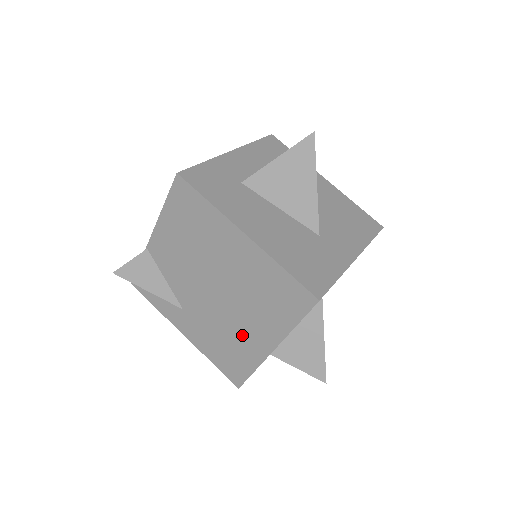
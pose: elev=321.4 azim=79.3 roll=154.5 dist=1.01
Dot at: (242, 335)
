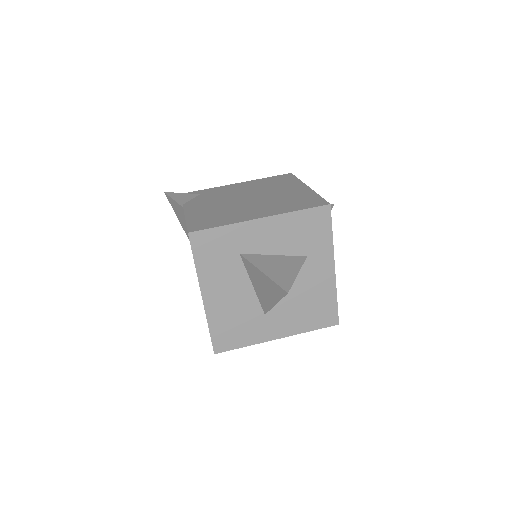
Dot at: occluded
